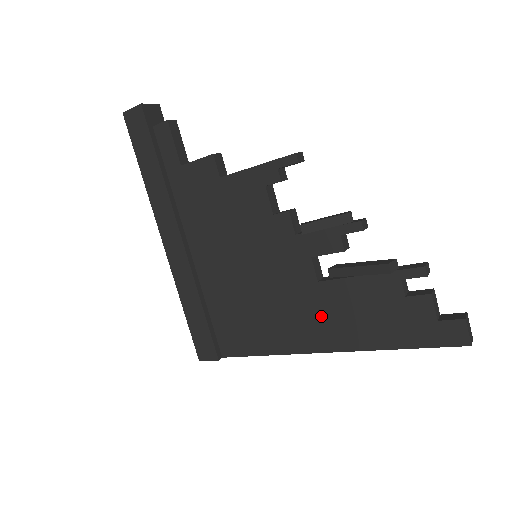
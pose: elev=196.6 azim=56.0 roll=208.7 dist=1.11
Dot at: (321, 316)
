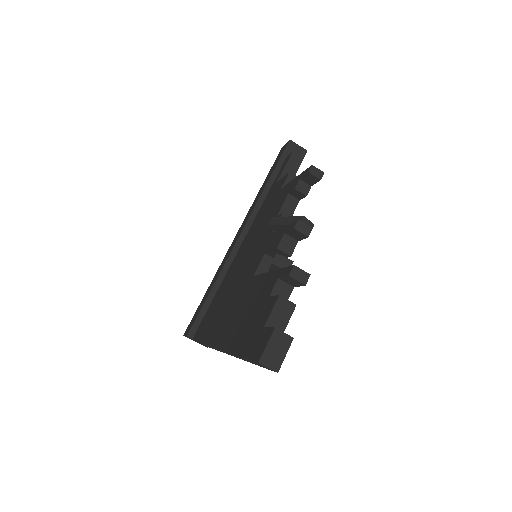
Dot at: (235, 309)
